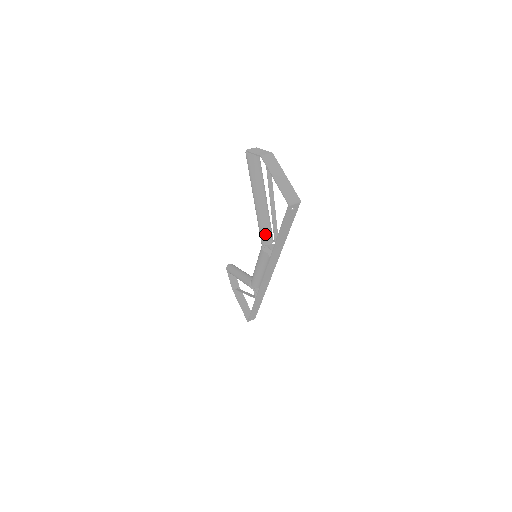
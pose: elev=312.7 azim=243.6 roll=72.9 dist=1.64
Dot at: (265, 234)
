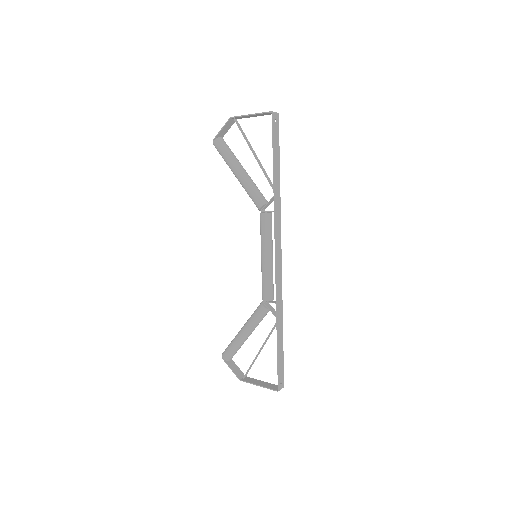
Dot at: (259, 195)
